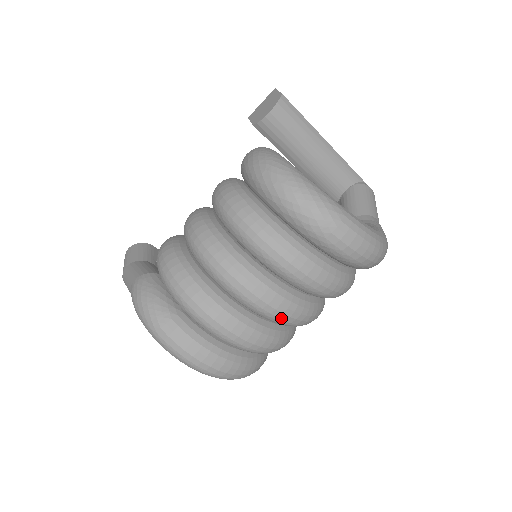
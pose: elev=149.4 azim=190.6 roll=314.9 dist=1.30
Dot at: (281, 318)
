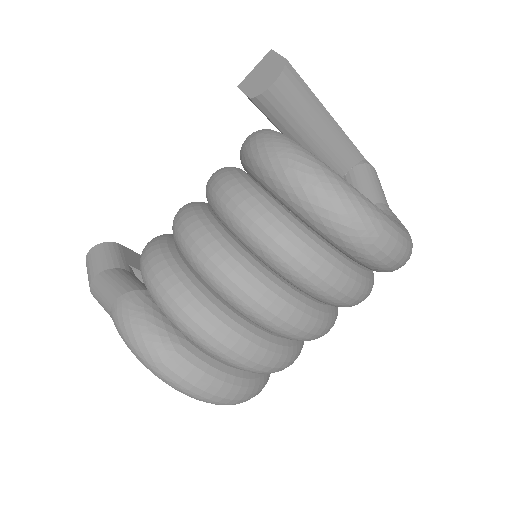
Dot at: (305, 337)
